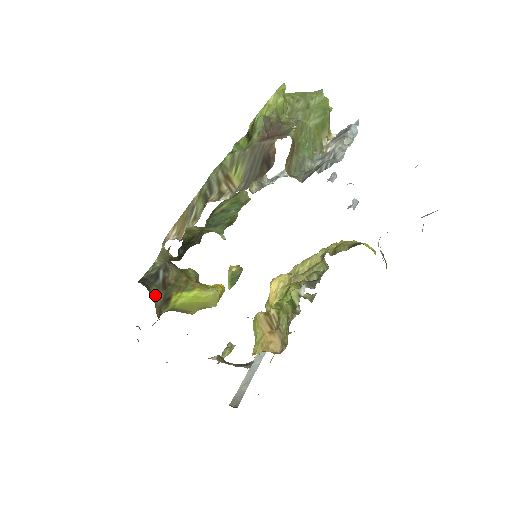
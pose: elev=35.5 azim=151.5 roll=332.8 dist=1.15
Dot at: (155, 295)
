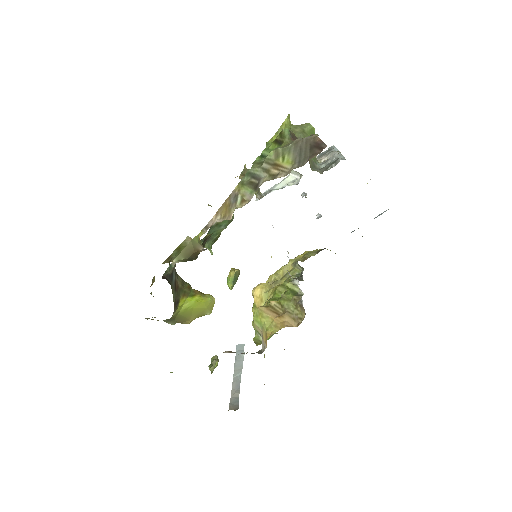
Dot at: occluded
